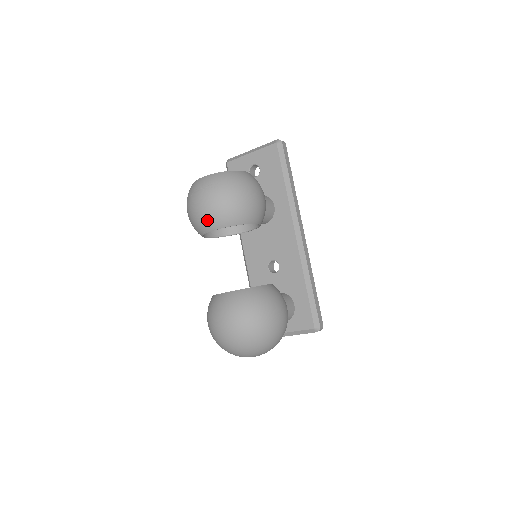
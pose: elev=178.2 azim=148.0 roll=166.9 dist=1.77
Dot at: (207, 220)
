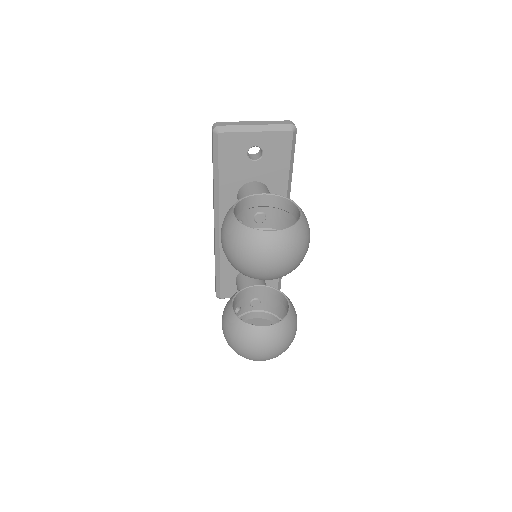
Dot at: (272, 276)
